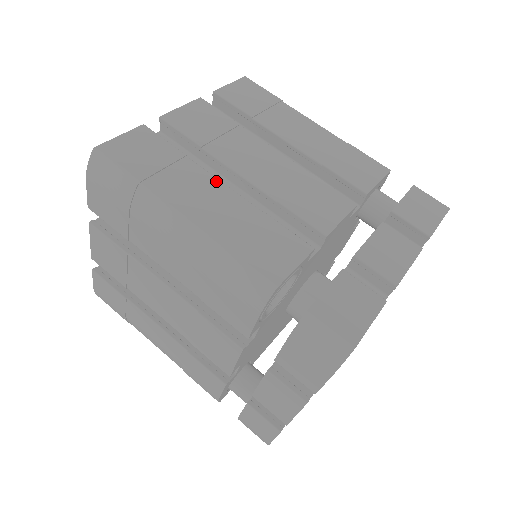
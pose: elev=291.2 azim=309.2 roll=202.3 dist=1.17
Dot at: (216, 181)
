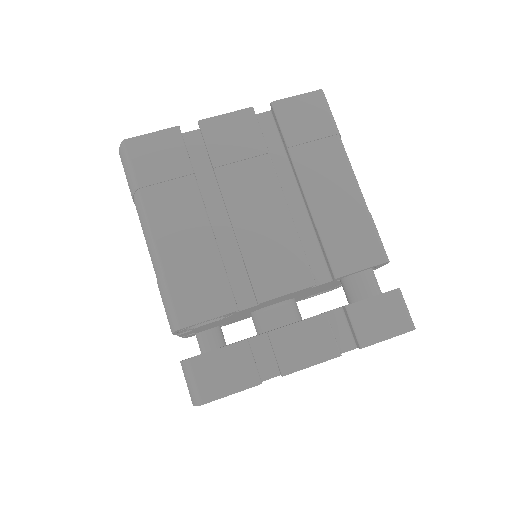
Dot at: (202, 210)
